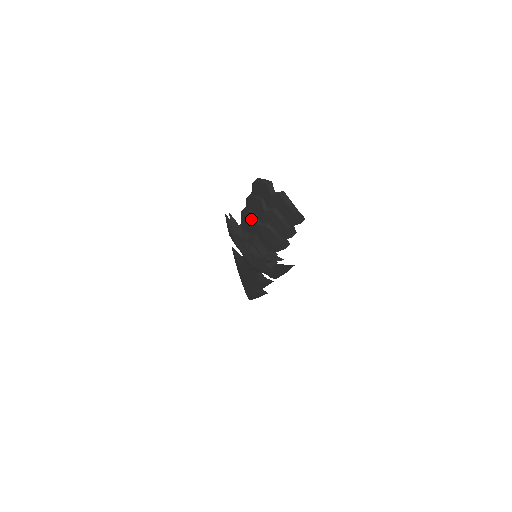
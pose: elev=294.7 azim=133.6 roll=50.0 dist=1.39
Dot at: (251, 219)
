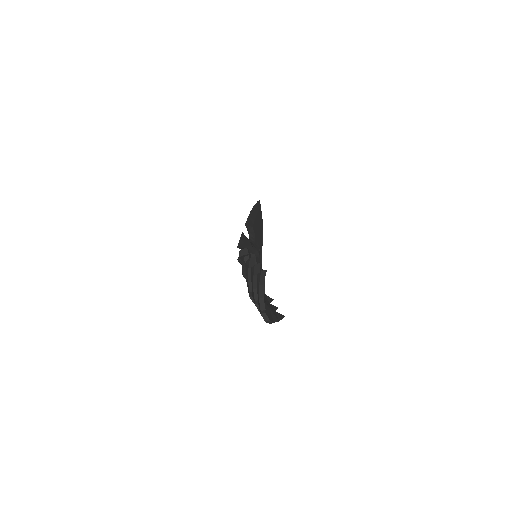
Dot at: (248, 286)
